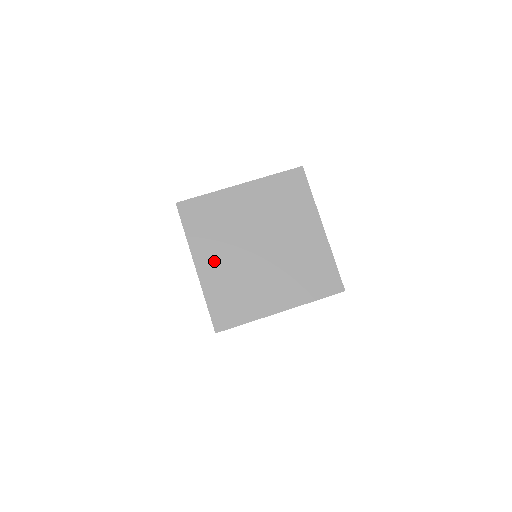
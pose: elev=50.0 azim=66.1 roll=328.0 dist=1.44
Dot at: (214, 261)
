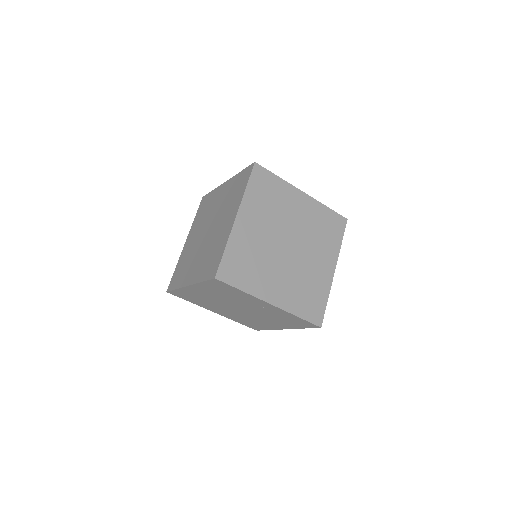
Dot at: (252, 225)
